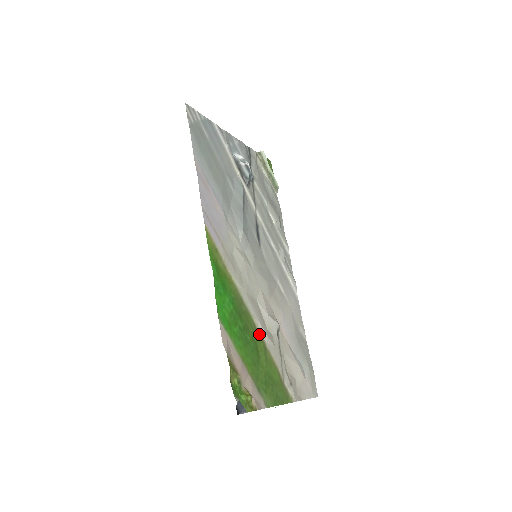
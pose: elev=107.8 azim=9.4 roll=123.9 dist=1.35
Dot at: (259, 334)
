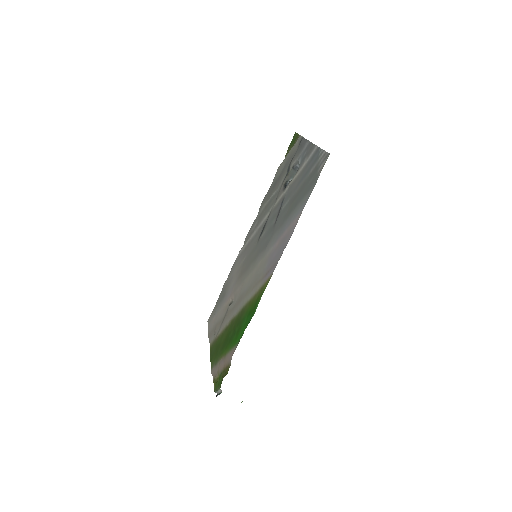
Dot at: (231, 322)
